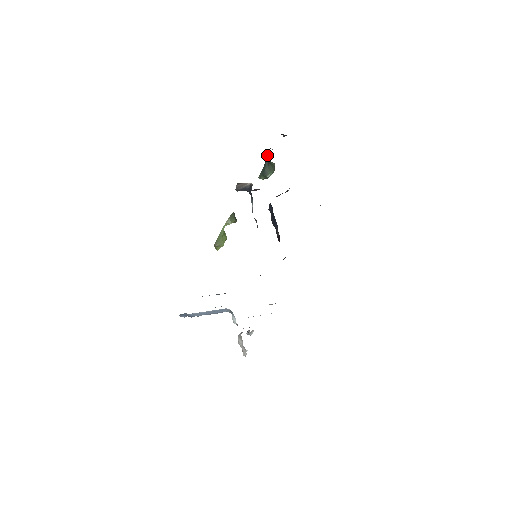
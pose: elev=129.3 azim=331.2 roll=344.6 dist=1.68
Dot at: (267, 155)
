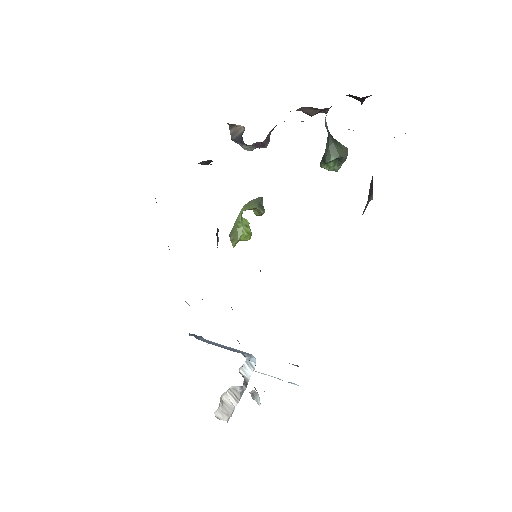
Dot at: (325, 125)
